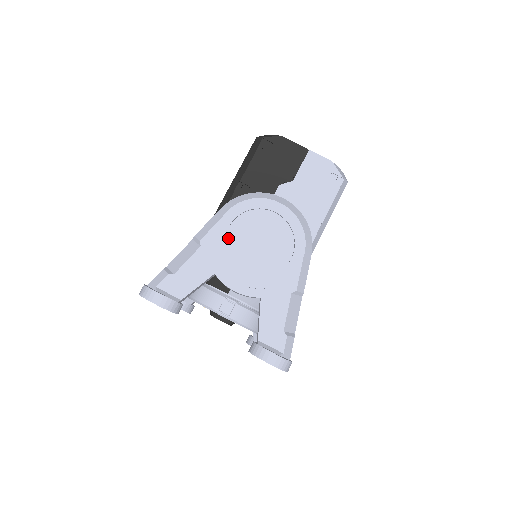
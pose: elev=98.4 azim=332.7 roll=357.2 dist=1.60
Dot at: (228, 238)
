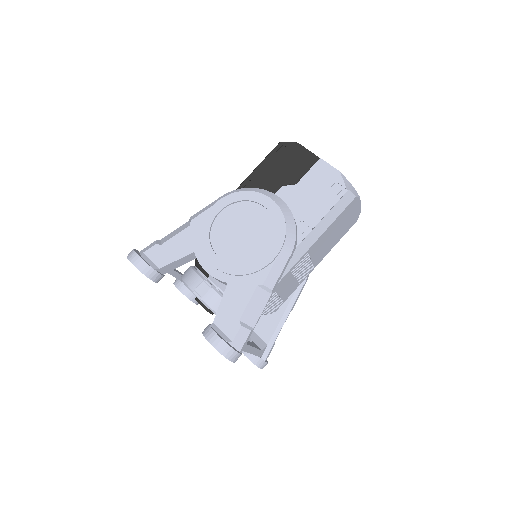
Dot at: (215, 223)
